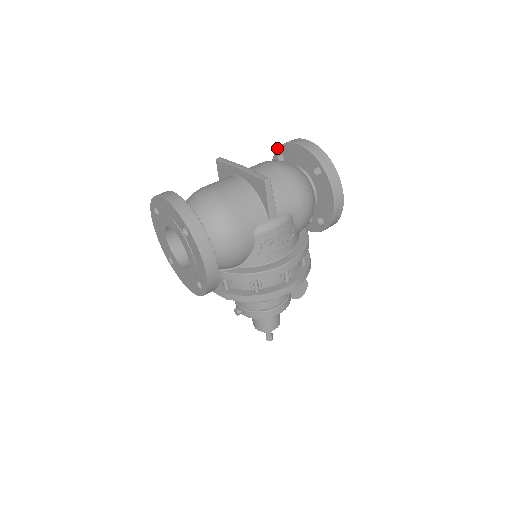
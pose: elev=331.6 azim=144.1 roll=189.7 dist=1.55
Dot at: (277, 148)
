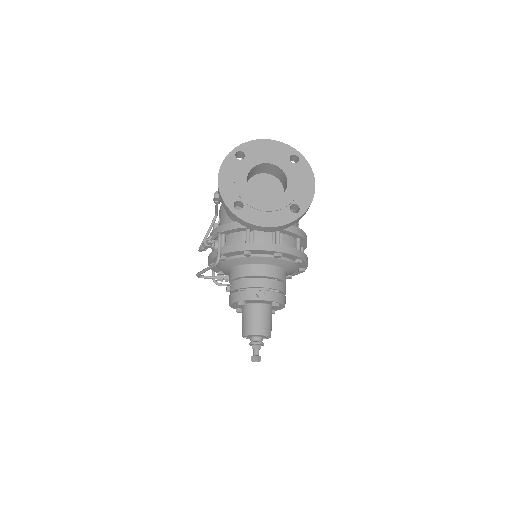
Dot at: occluded
